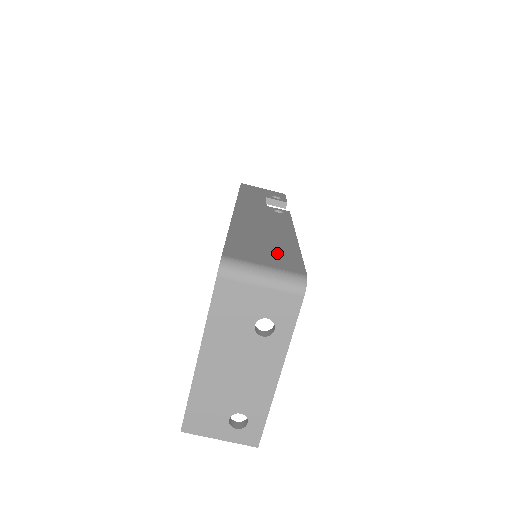
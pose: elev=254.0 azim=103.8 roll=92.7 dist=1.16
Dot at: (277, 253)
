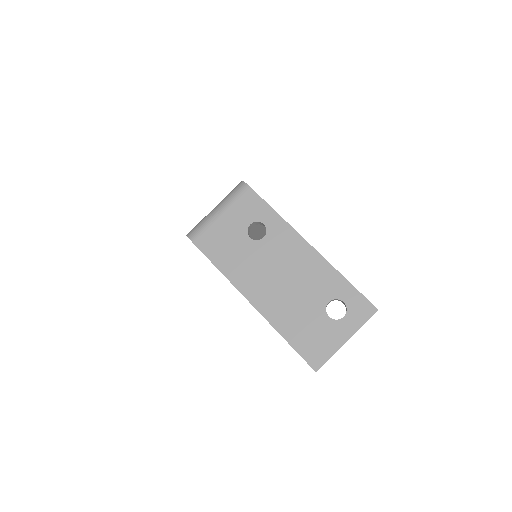
Dot at: occluded
